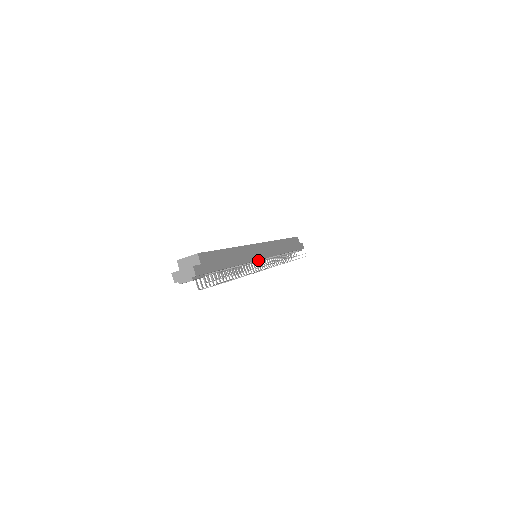
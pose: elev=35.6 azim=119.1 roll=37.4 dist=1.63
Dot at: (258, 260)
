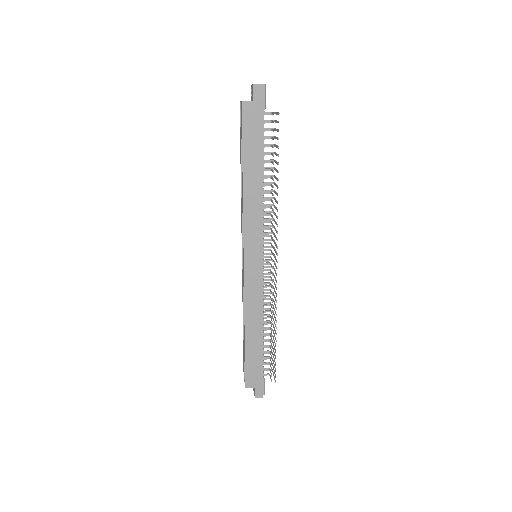
Dot at: (262, 269)
